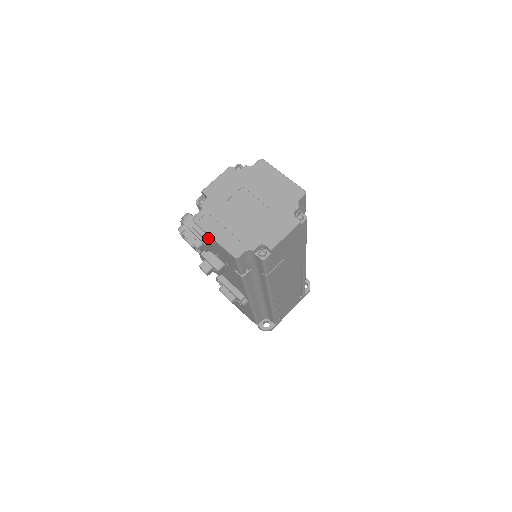
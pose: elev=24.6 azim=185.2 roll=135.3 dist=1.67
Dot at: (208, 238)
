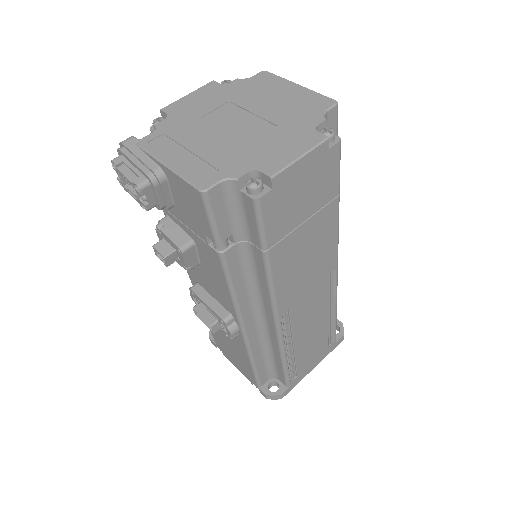
Dot at: (159, 170)
